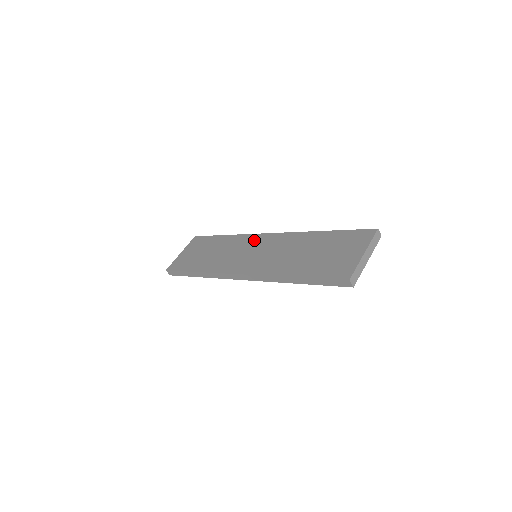
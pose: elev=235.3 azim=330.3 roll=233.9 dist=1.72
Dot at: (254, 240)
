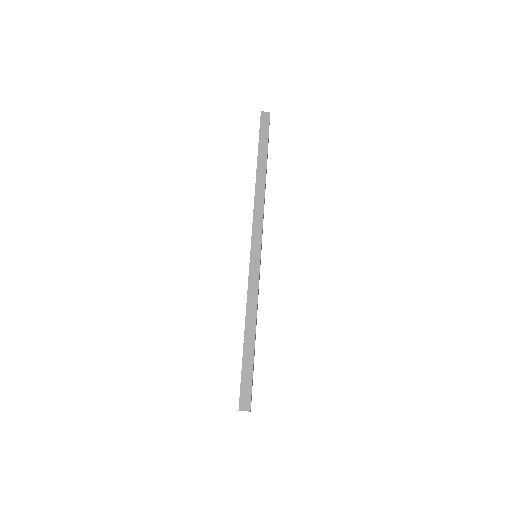
Dot at: occluded
